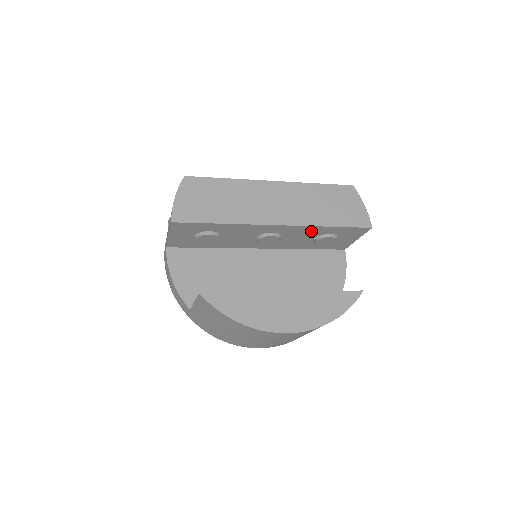
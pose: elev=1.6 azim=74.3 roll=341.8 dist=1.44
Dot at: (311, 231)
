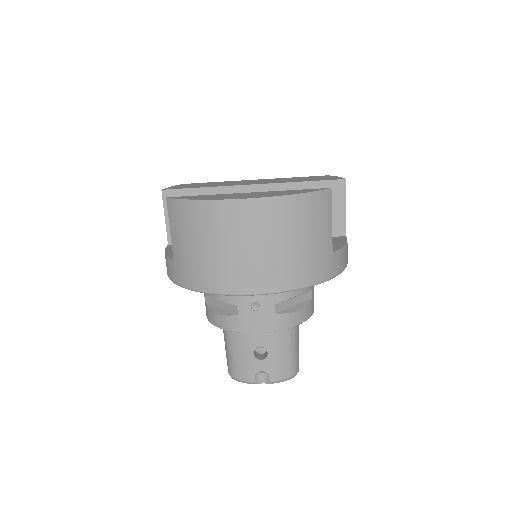
Dot at: occluded
